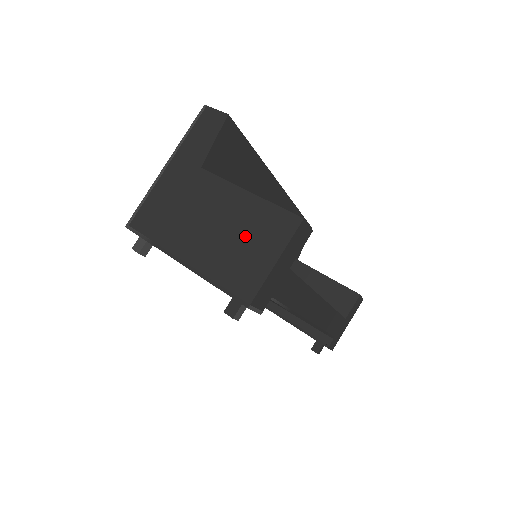
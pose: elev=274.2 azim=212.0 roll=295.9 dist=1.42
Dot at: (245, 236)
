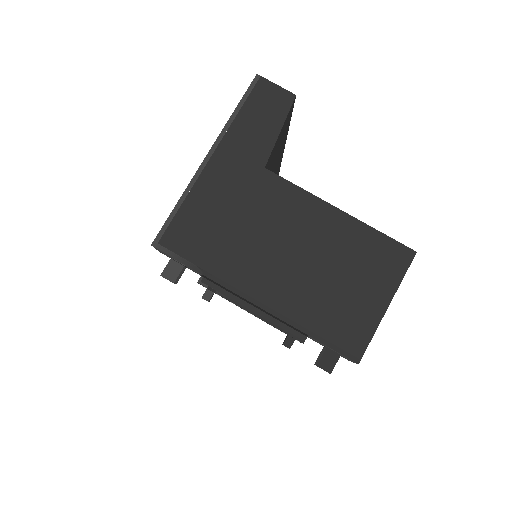
Dot at: (343, 270)
